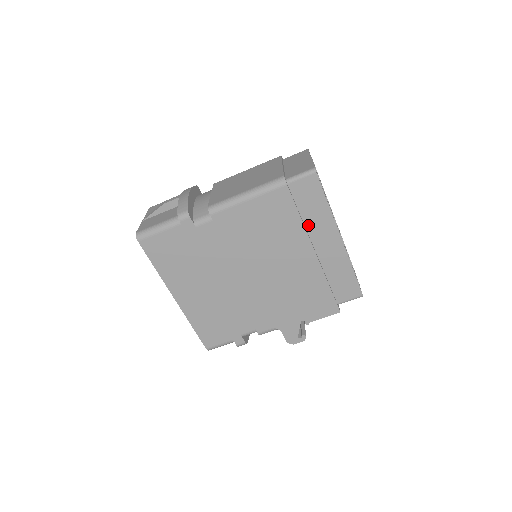
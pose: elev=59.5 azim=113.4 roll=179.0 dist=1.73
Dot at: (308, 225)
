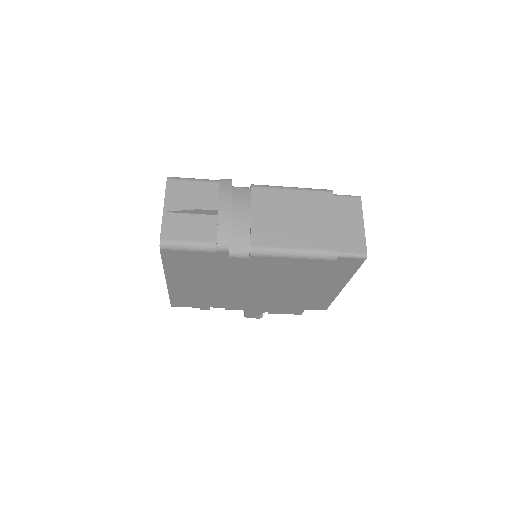
Dot at: (326, 277)
